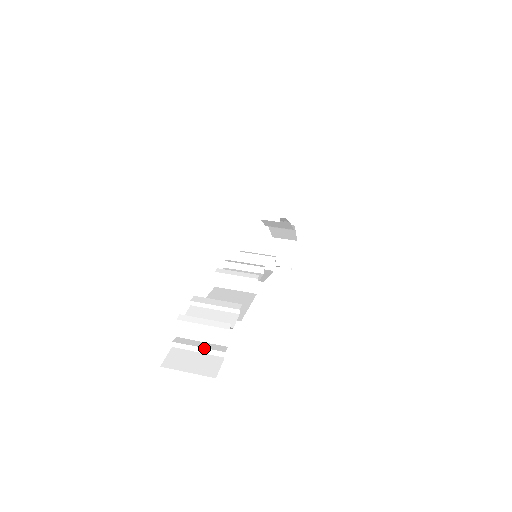
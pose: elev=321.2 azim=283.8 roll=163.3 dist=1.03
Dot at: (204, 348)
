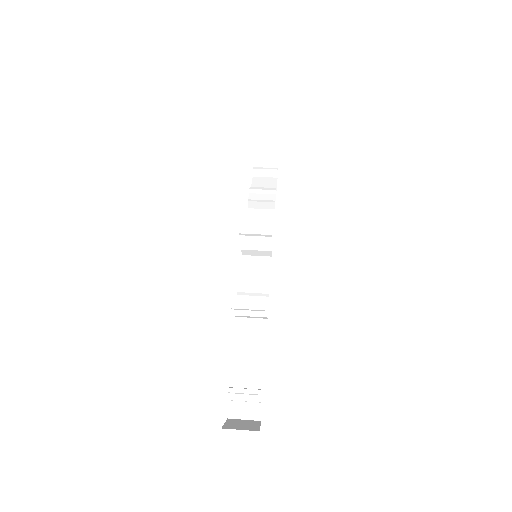
Dot at: (249, 402)
